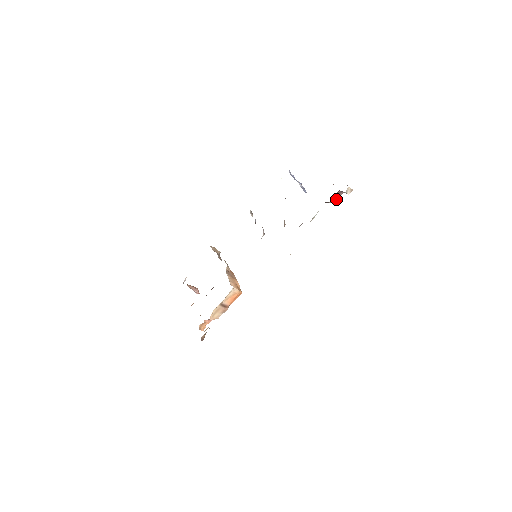
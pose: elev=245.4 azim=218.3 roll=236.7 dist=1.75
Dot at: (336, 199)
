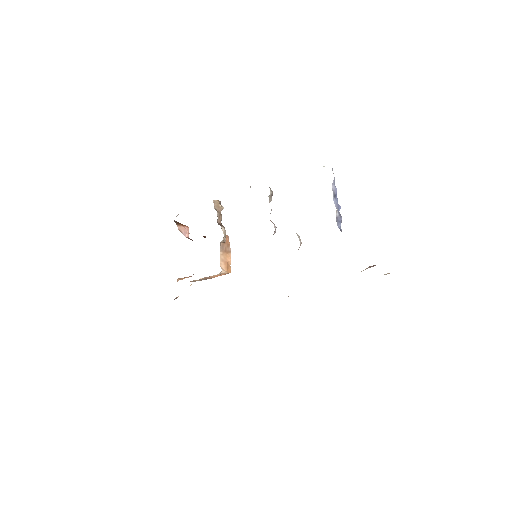
Dot at: occluded
